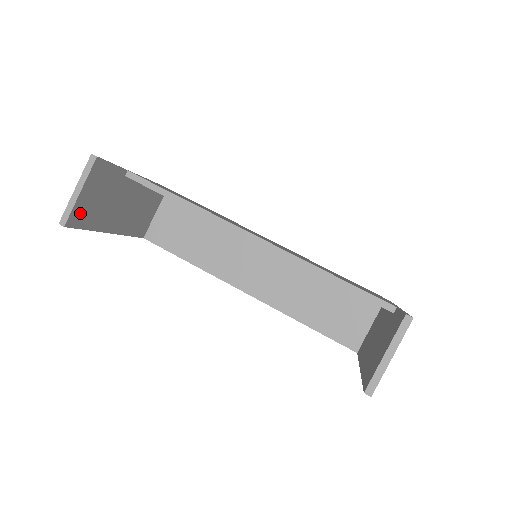
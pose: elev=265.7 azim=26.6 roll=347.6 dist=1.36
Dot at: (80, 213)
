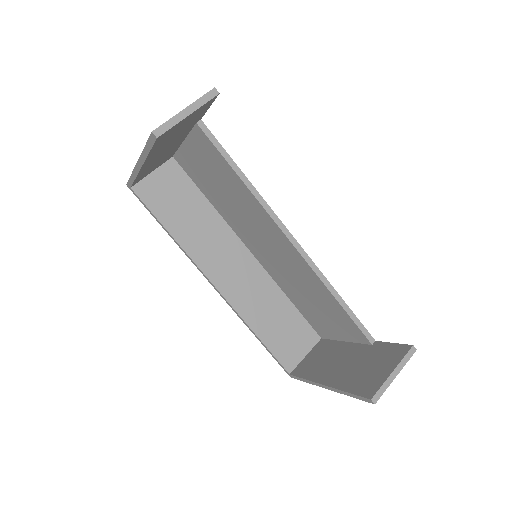
Dot at: (168, 133)
